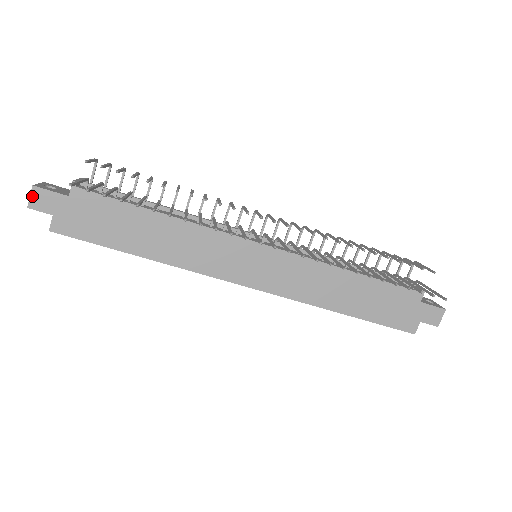
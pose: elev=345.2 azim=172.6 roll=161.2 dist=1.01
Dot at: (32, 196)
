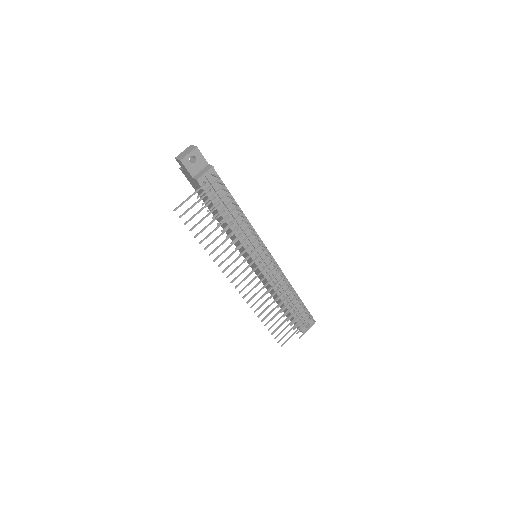
Dot at: (178, 160)
